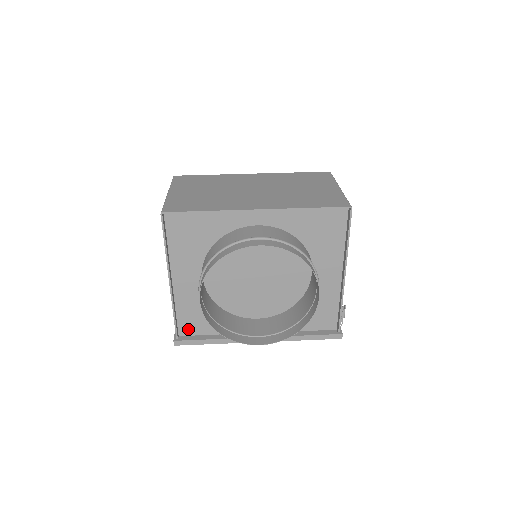
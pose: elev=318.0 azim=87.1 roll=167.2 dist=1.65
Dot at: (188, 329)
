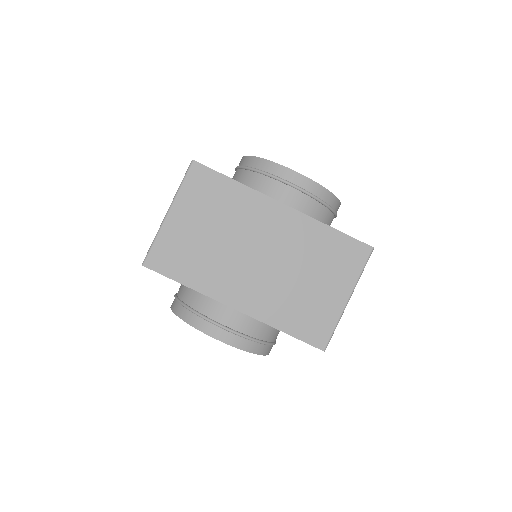
Dot at: occluded
